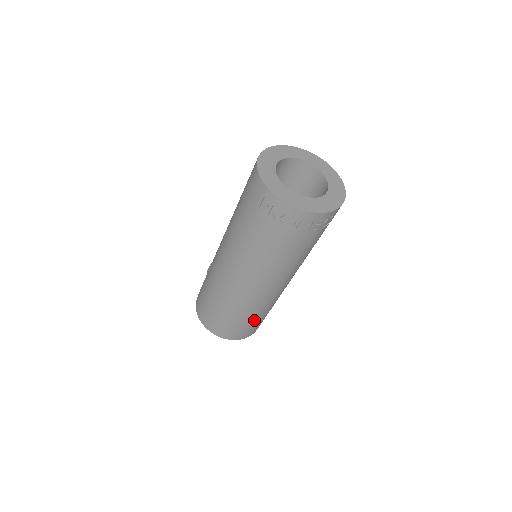
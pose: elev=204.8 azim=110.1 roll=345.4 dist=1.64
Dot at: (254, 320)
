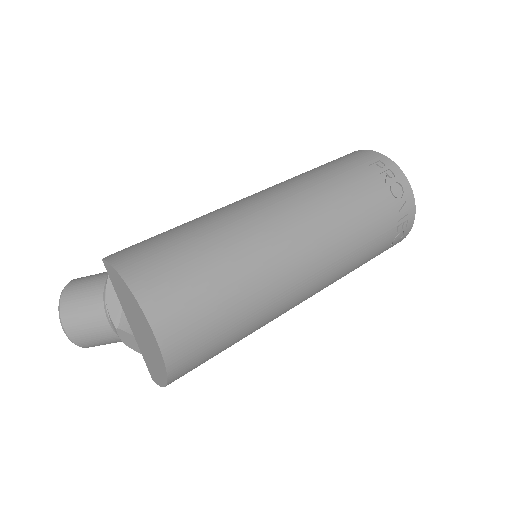
Dot at: (231, 324)
